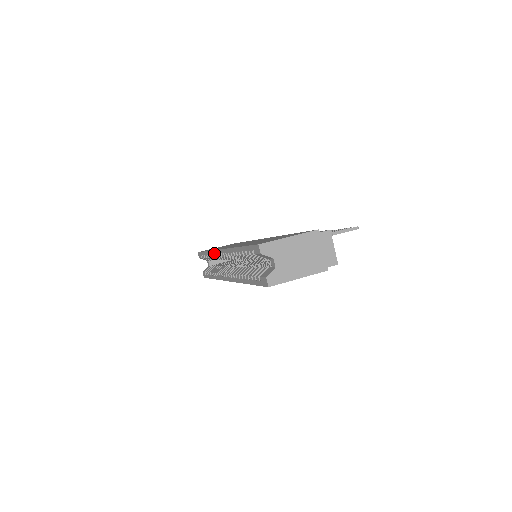
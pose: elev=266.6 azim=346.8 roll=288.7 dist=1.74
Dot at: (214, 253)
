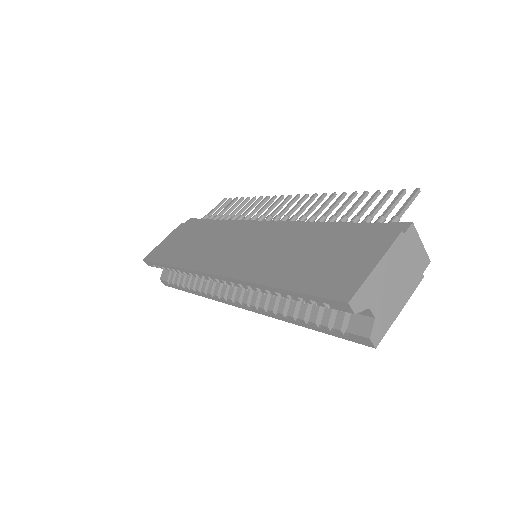
Dot at: (194, 273)
